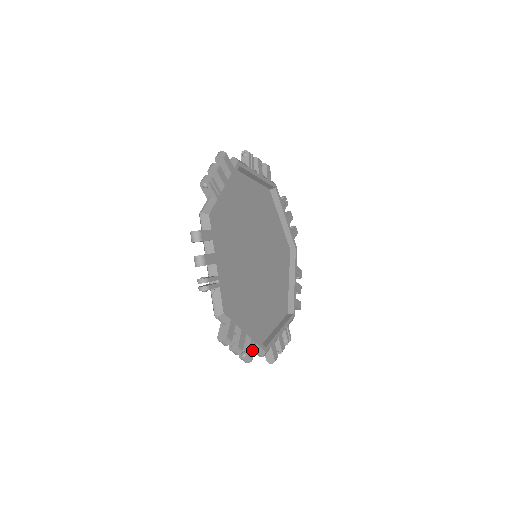
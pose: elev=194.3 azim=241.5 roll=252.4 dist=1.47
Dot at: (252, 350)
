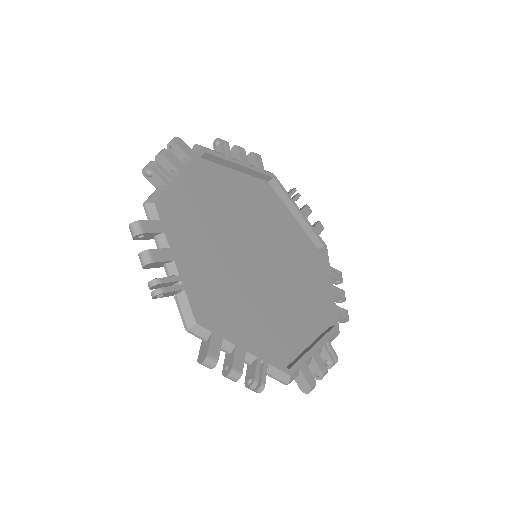
Dot at: (262, 373)
